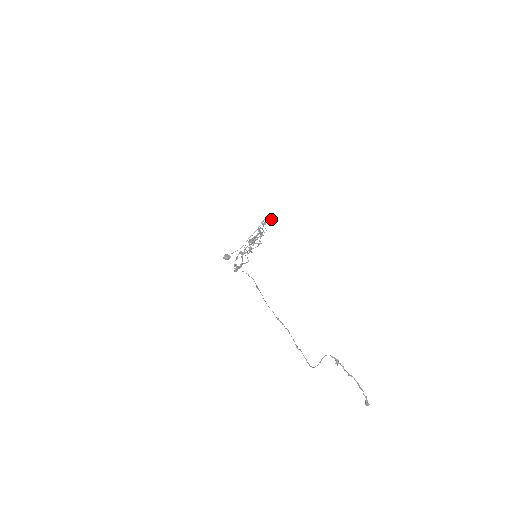
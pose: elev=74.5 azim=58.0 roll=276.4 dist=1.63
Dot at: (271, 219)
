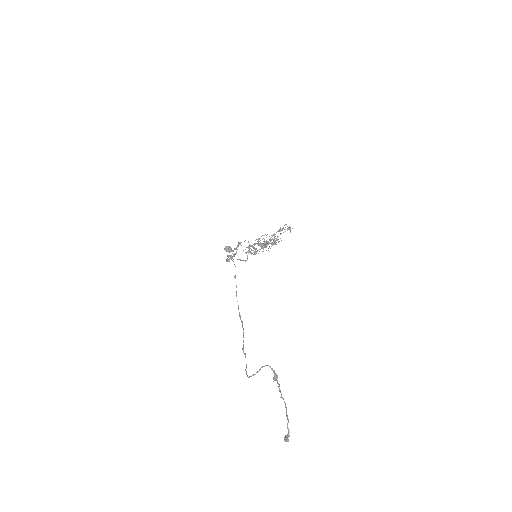
Dot at: (290, 229)
